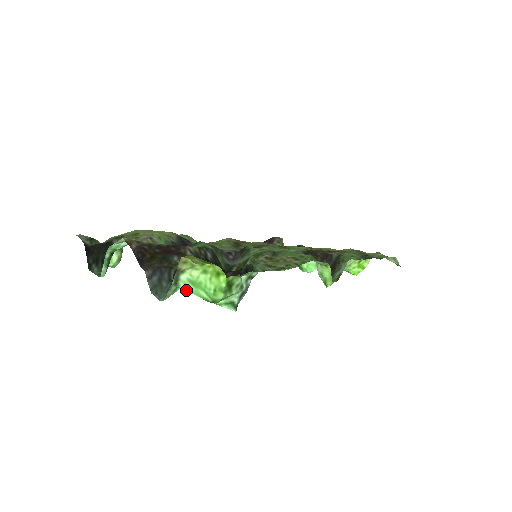
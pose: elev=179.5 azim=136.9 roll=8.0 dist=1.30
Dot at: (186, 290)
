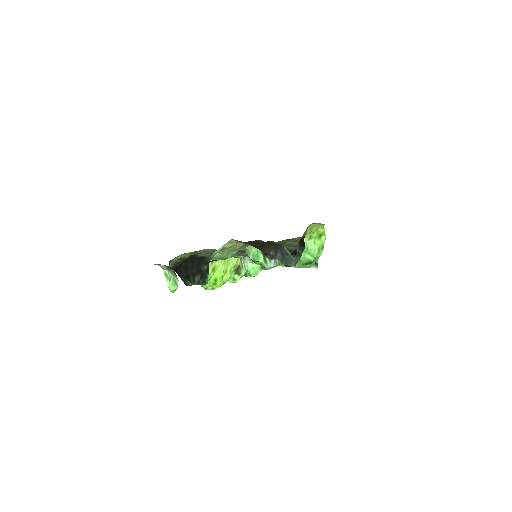
Dot at: occluded
